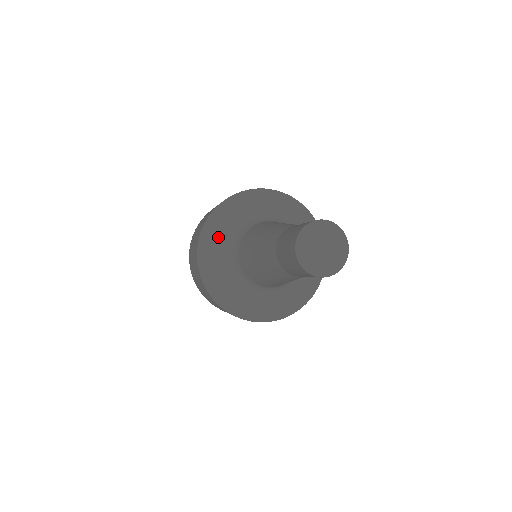
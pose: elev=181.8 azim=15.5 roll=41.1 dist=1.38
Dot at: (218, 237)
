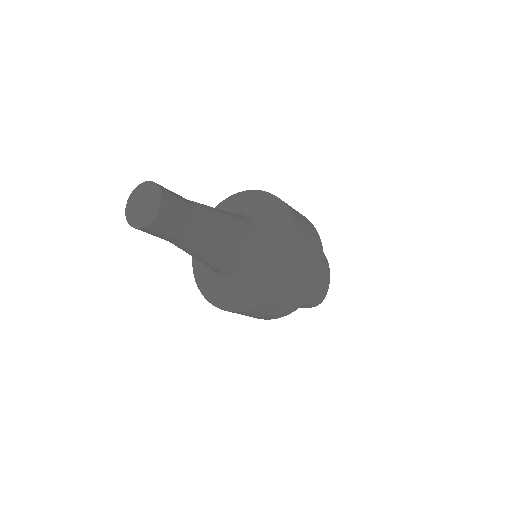
Dot at: occluded
